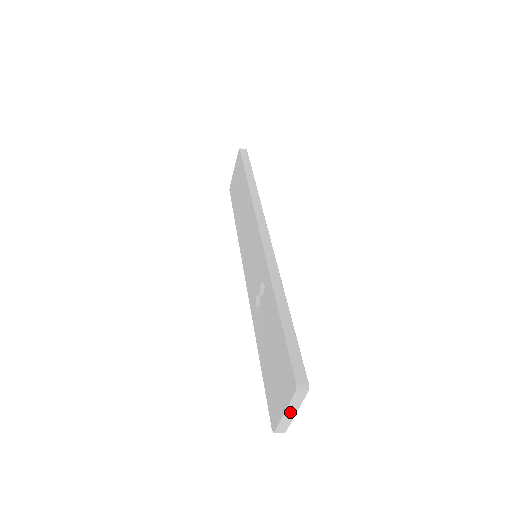
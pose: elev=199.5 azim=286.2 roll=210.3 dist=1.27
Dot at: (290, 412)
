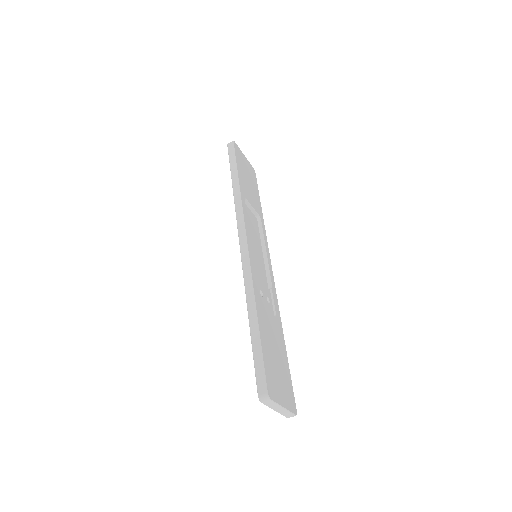
Dot at: (278, 409)
